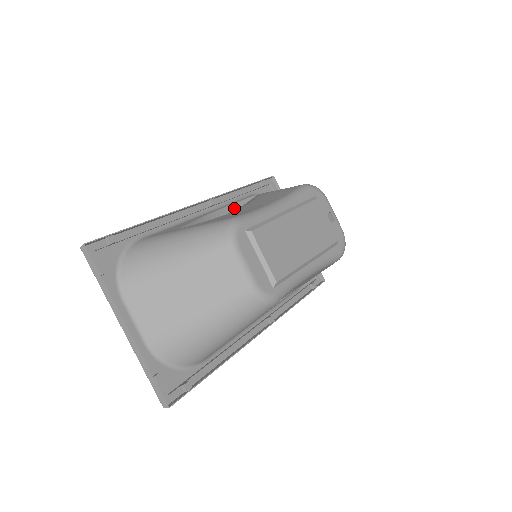
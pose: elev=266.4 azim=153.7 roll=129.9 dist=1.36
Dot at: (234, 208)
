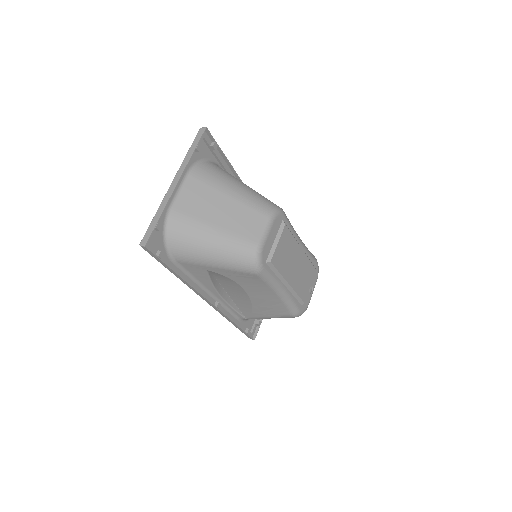
Dot at: occluded
